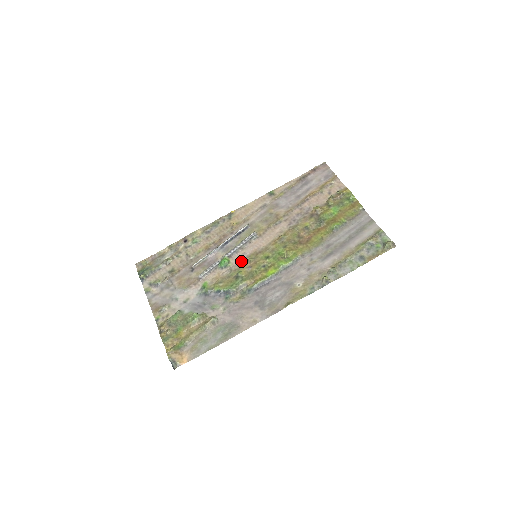
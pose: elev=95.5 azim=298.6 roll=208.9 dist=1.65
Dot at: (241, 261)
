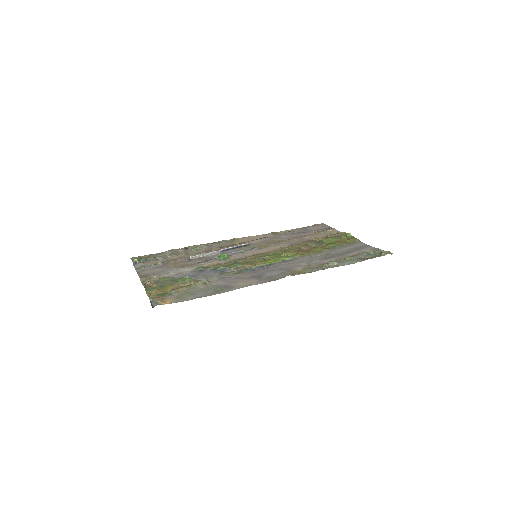
Dot at: (241, 258)
